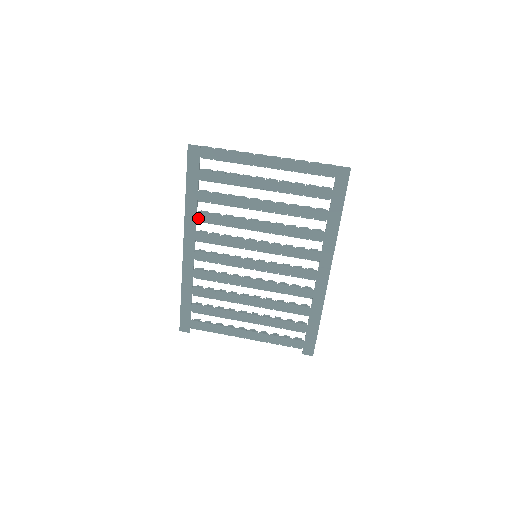
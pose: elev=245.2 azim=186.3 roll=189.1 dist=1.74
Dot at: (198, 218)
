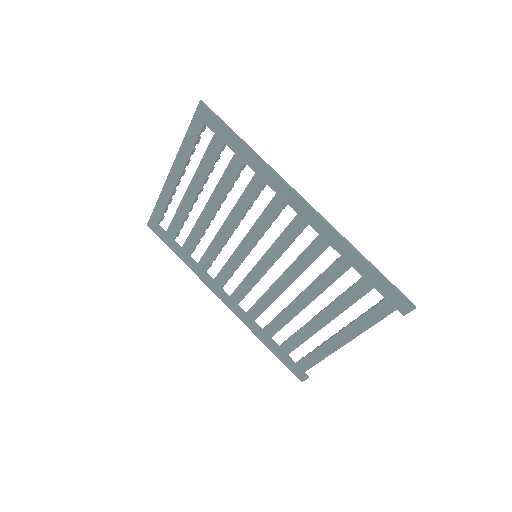
Dot at: (203, 269)
